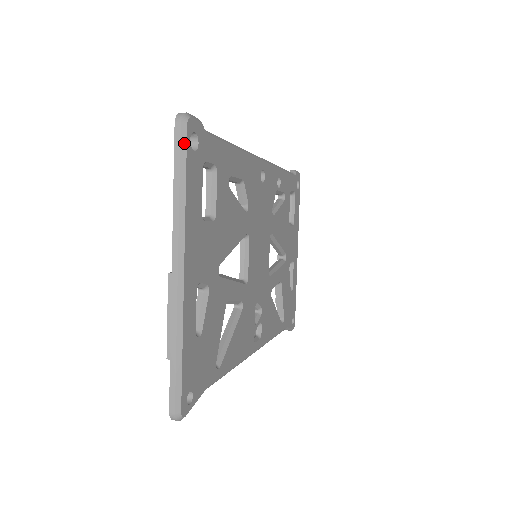
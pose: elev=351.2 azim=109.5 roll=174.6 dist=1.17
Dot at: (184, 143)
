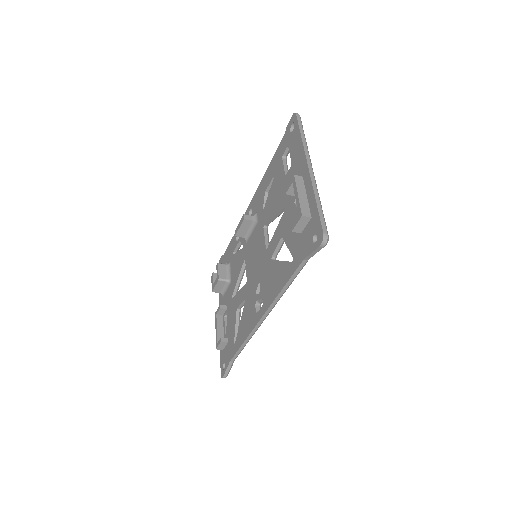
Dot at: (301, 122)
